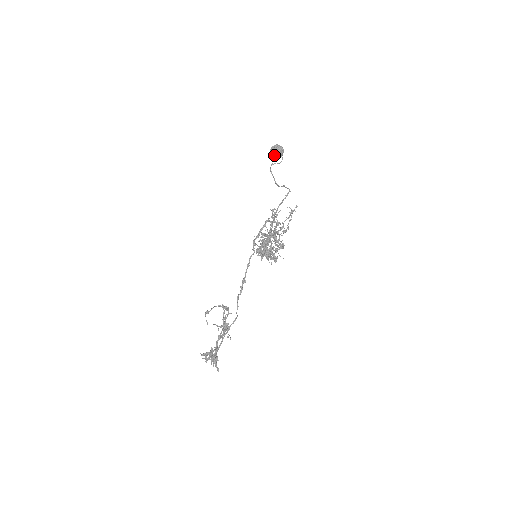
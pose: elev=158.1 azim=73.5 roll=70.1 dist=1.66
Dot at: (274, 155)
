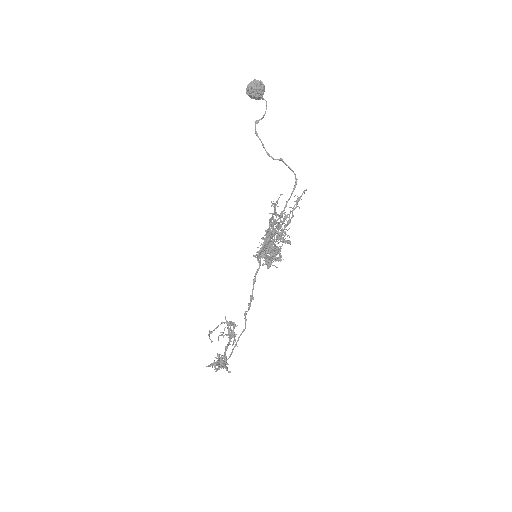
Dot at: (253, 98)
